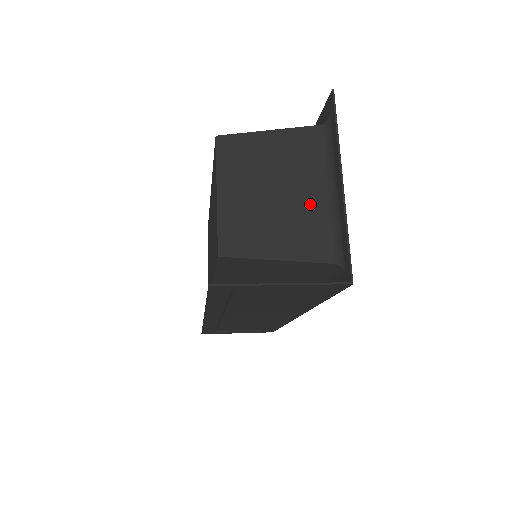
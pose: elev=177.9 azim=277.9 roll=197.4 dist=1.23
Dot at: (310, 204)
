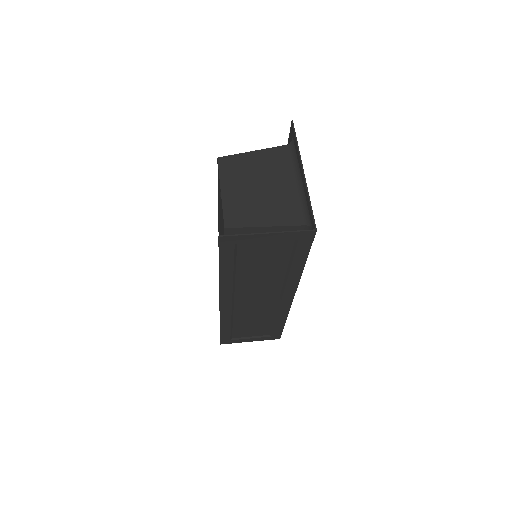
Dot at: (285, 191)
